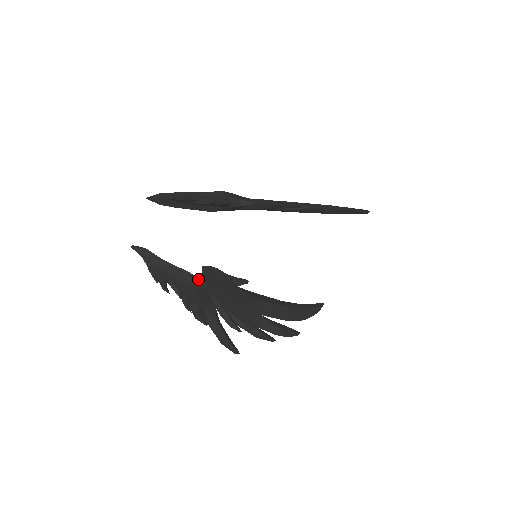
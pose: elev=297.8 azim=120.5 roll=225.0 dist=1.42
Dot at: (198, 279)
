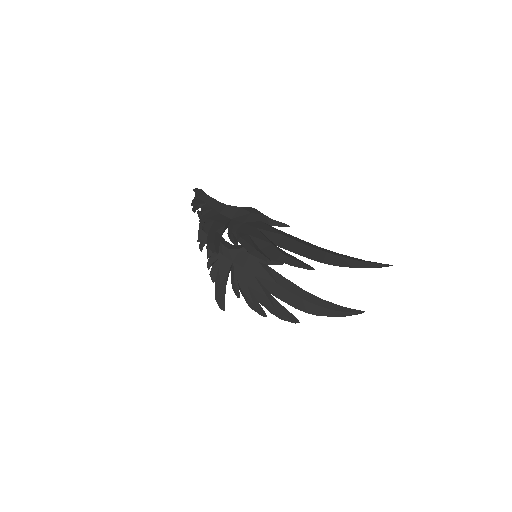
Dot at: (227, 250)
